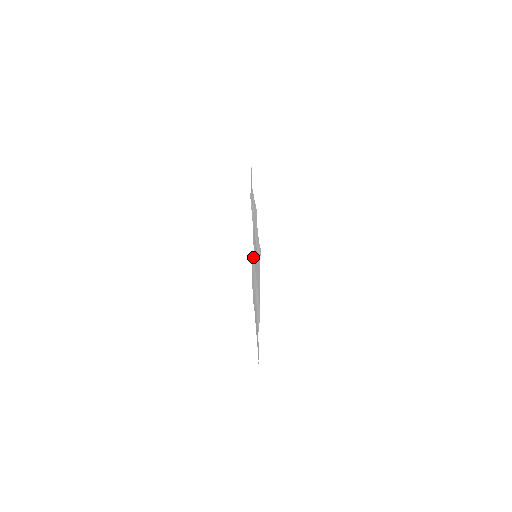
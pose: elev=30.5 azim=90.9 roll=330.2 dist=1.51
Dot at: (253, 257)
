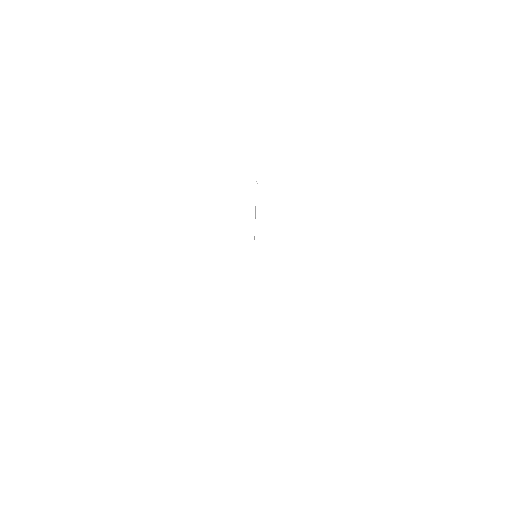
Dot at: occluded
